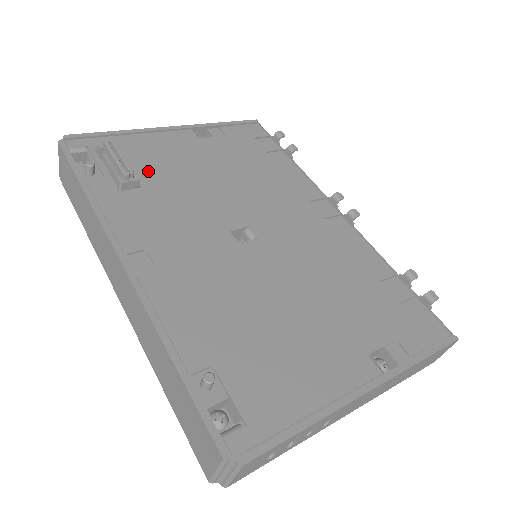
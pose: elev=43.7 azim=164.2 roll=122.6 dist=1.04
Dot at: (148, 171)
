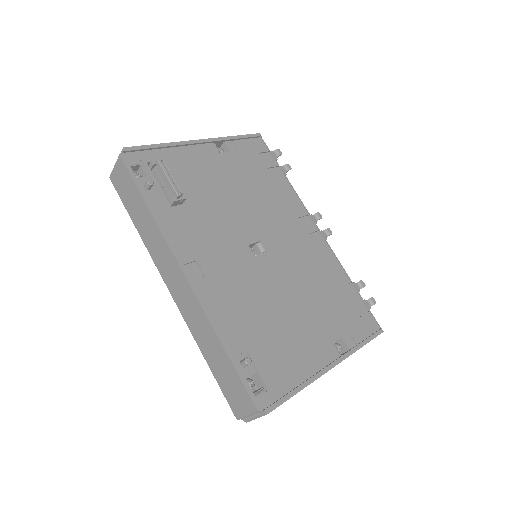
Dot at: (188, 187)
